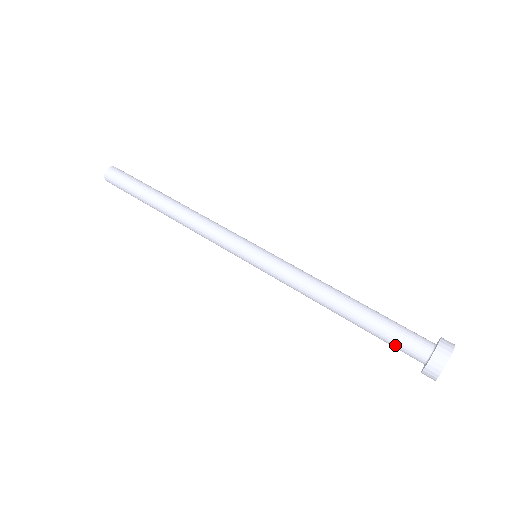
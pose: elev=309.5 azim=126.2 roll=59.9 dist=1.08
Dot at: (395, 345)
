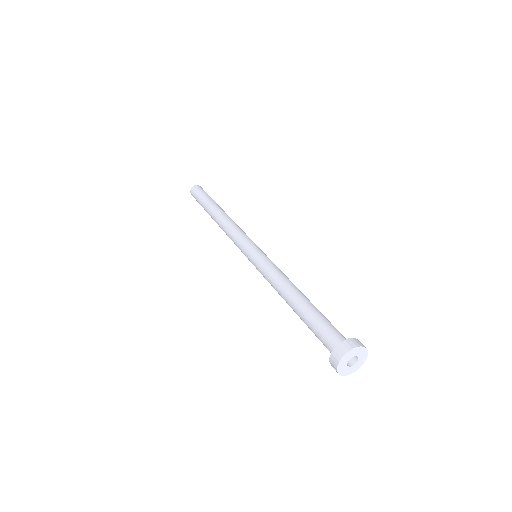
Dot at: (323, 329)
